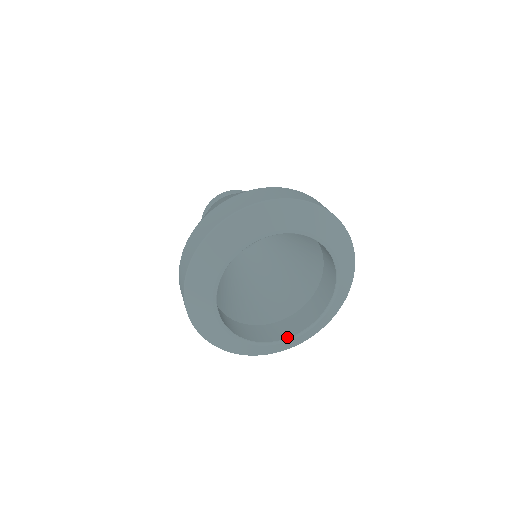
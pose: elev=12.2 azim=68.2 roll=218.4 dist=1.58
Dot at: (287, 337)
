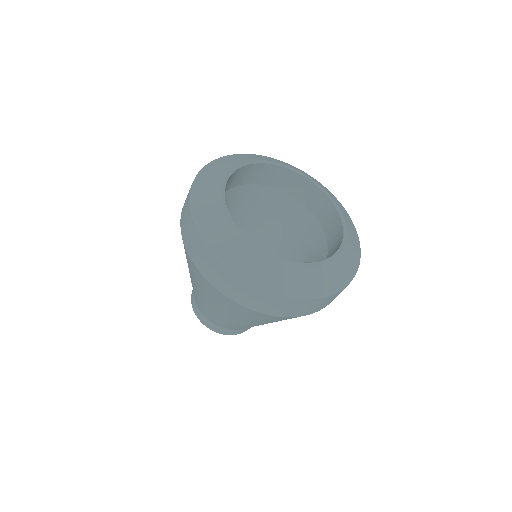
Dot at: (315, 262)
